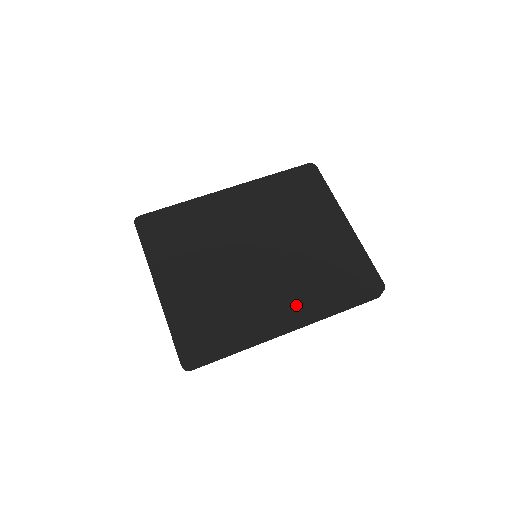
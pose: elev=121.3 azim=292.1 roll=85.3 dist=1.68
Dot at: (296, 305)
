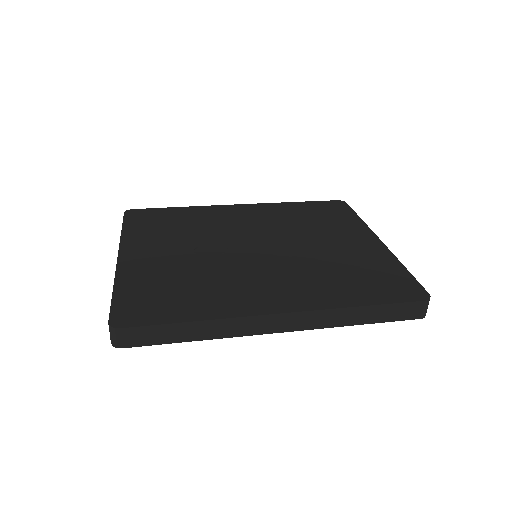
Dot at: (296, 294)
